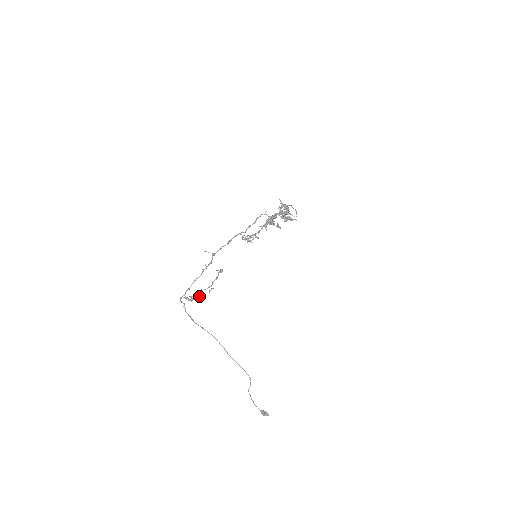
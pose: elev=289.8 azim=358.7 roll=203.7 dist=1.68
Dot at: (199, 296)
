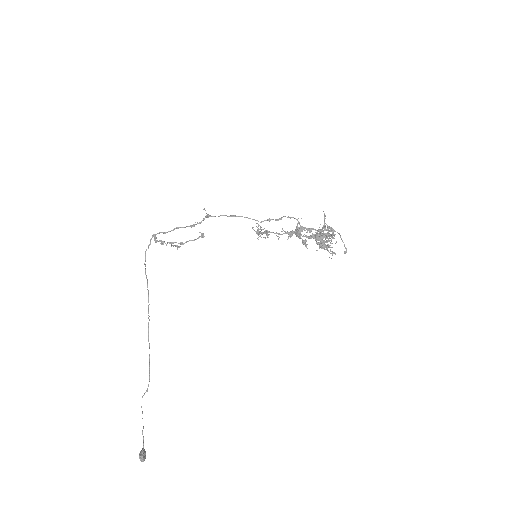
Dot at: (164, 242)
